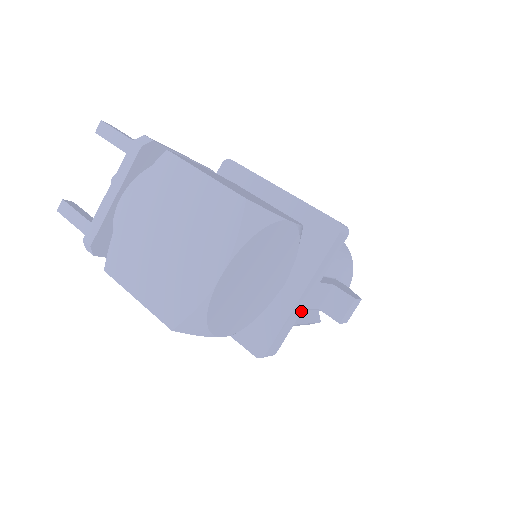
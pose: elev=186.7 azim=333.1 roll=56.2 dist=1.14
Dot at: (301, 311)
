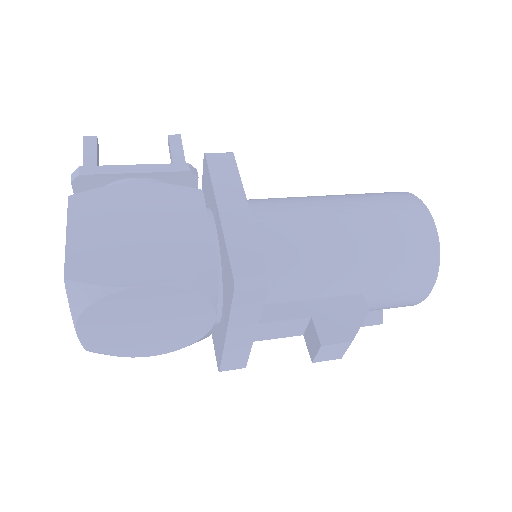
Dot at: (251, 343)
